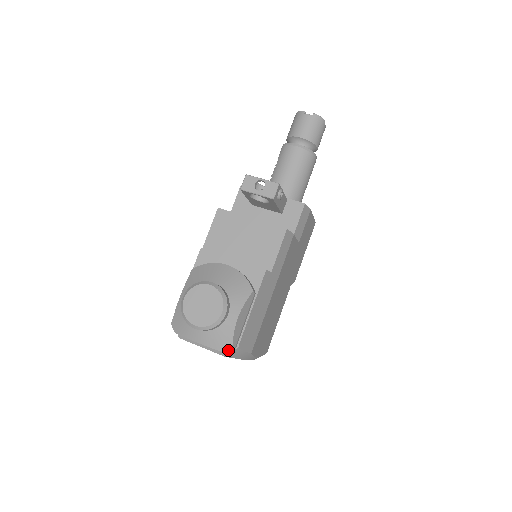
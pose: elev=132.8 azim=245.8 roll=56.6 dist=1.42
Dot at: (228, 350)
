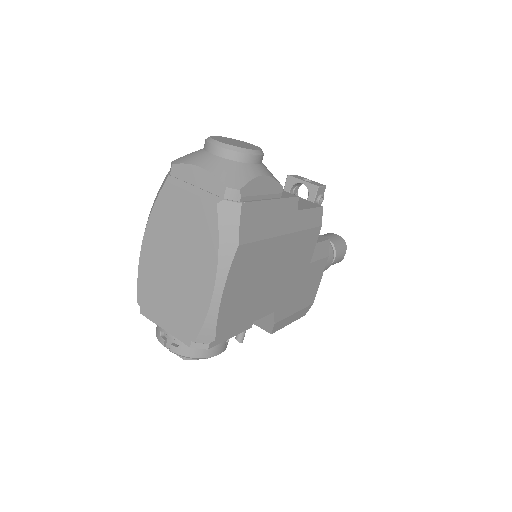
Dot at: (233, 191)
